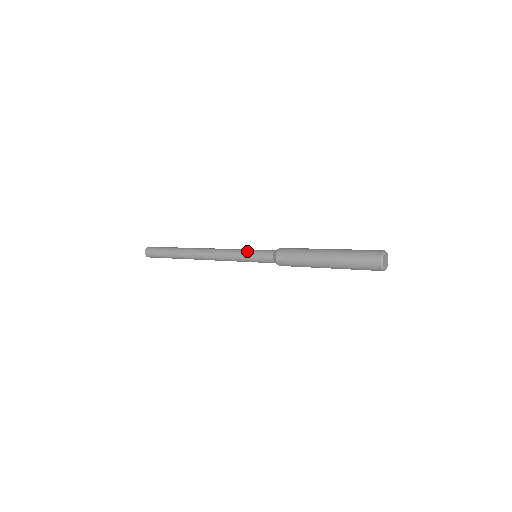
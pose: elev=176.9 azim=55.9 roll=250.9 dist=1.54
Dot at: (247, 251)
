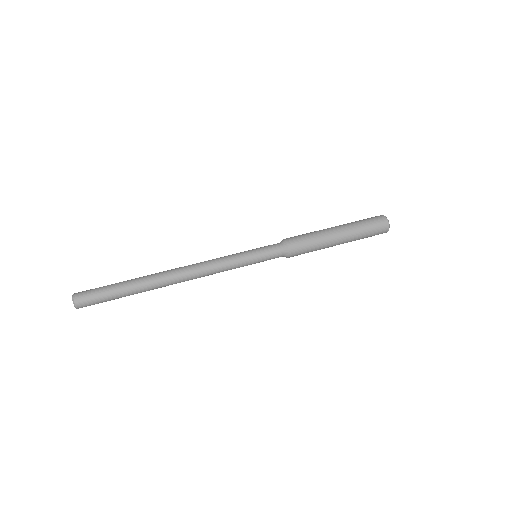
Dot at: (250, 264)
